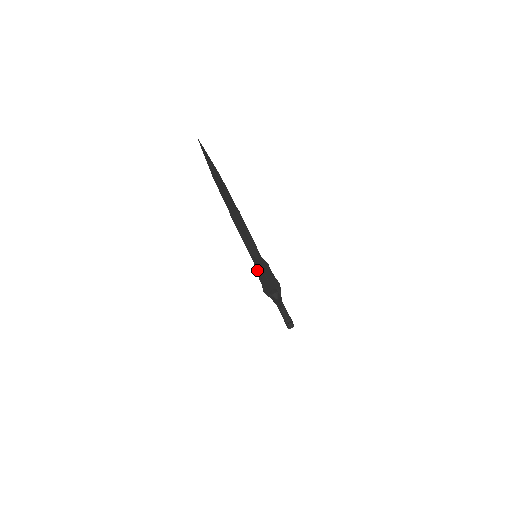
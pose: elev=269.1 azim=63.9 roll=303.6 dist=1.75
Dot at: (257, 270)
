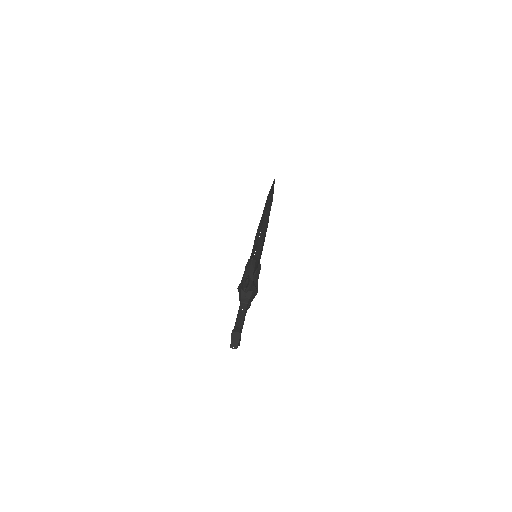
Dot at: occluded
